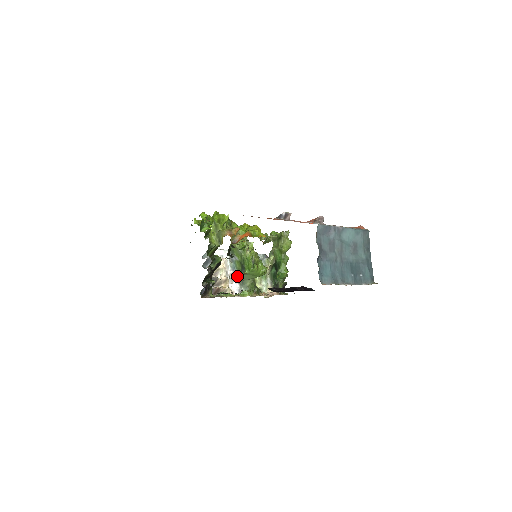
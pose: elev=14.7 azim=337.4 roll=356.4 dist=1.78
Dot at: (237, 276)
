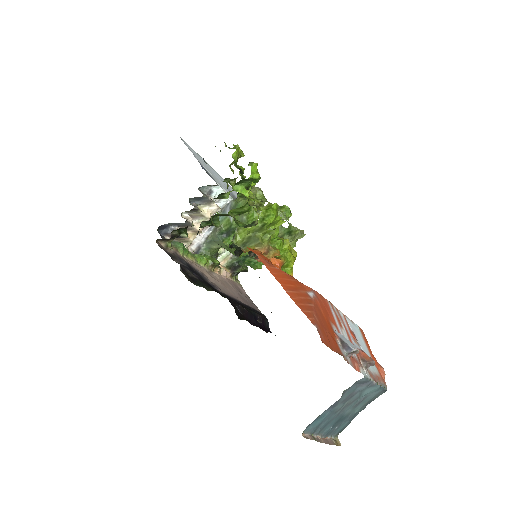
Dot at: (212, 229)
